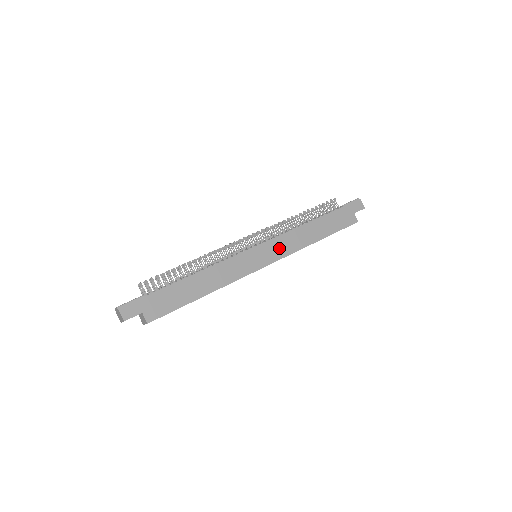
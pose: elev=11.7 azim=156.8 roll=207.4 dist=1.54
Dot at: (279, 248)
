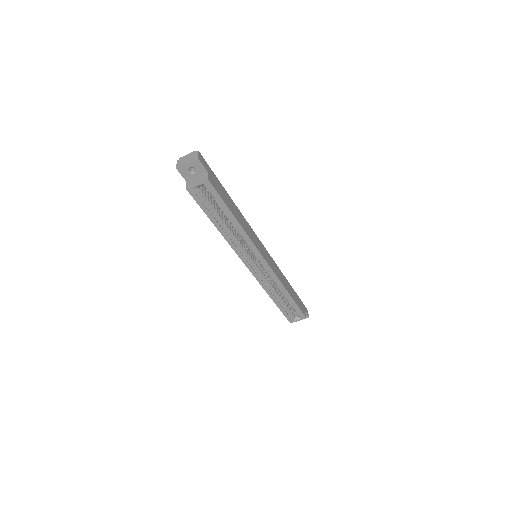
Dot at: (273, 265)
